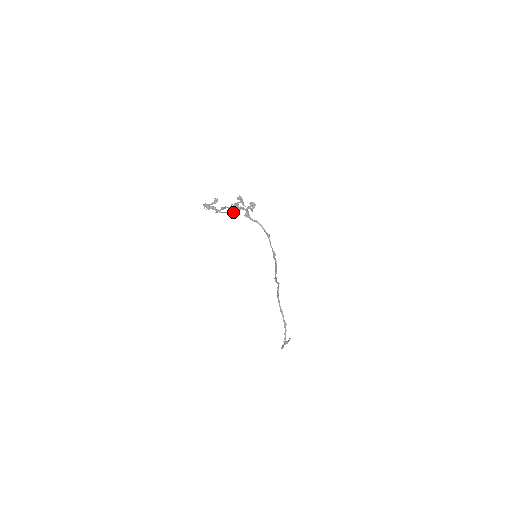
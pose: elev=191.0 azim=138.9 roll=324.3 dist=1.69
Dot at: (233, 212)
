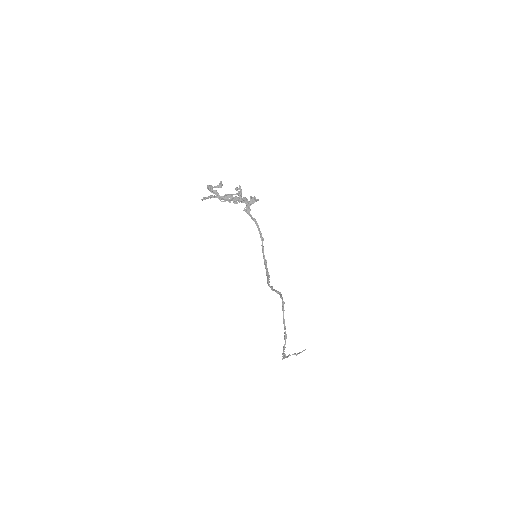
Dot at: (235, 202)
